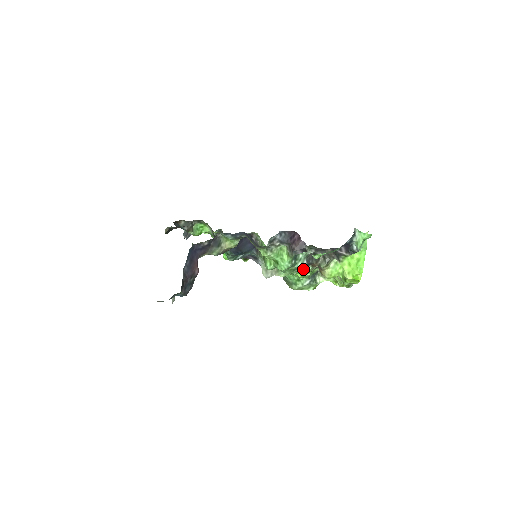
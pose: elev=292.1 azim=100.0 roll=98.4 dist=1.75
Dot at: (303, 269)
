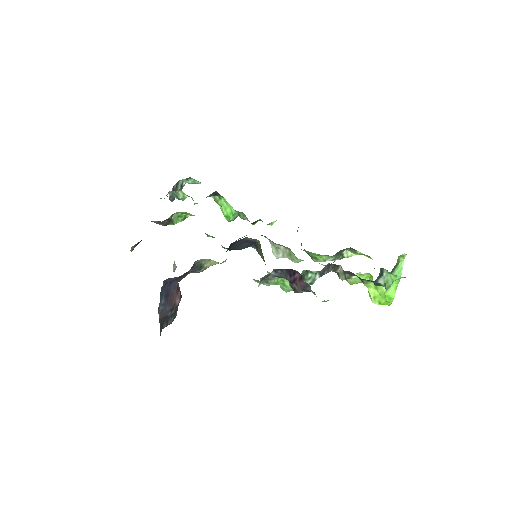
Dot at: occluded
